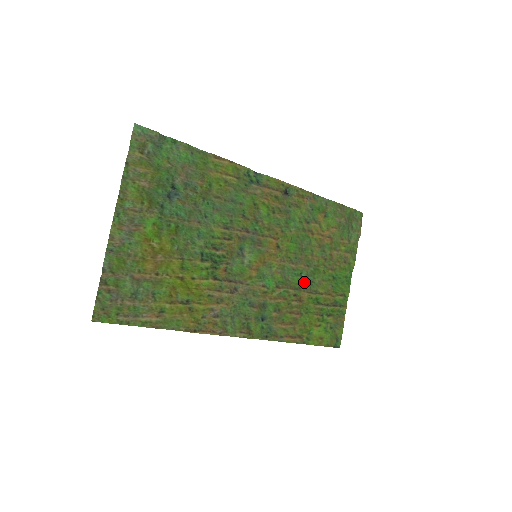
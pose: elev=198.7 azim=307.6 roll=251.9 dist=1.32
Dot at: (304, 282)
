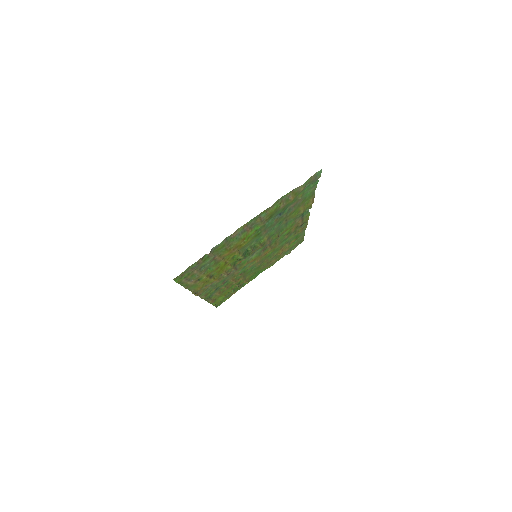
Dot at: (249, 272)
